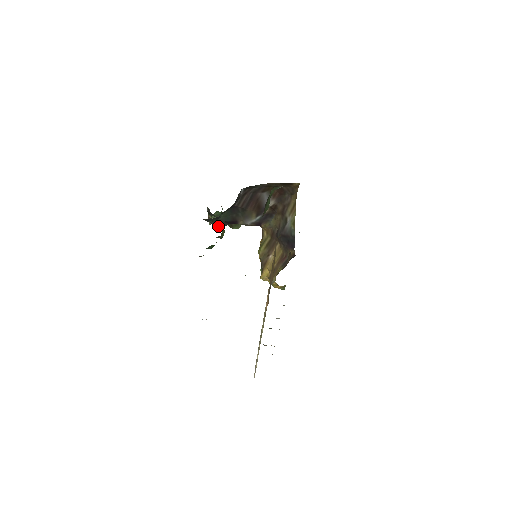
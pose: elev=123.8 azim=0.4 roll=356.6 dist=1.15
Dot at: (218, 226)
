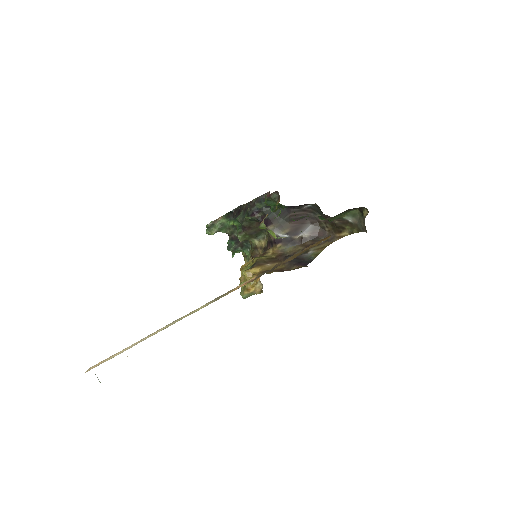
Dot at: (253, 214)
